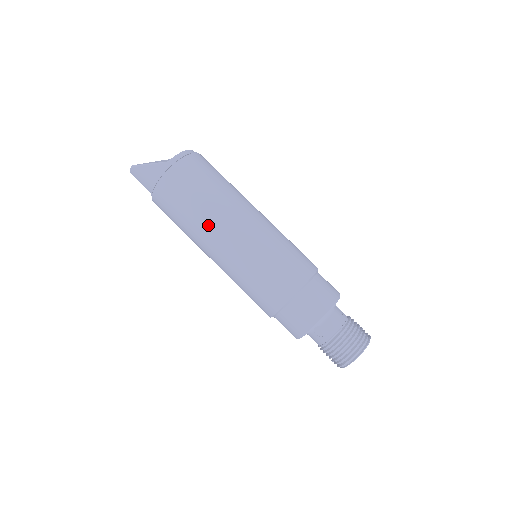
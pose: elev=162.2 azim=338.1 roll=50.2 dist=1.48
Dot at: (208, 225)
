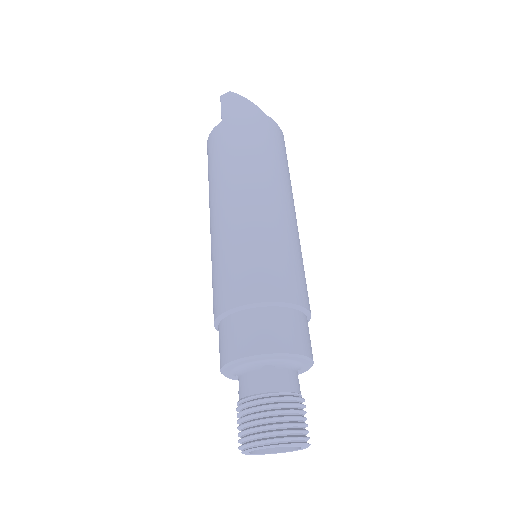
Dot at: (257, 175)
